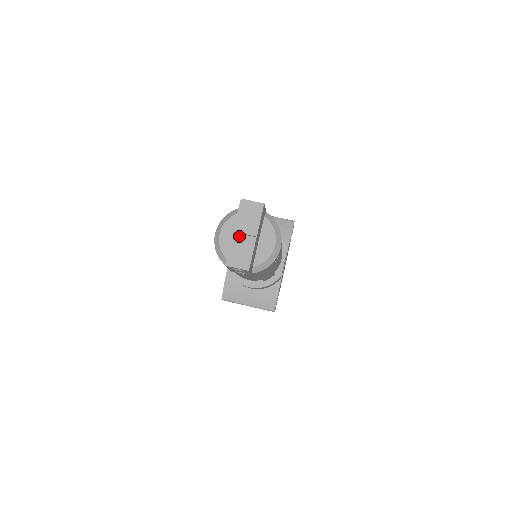
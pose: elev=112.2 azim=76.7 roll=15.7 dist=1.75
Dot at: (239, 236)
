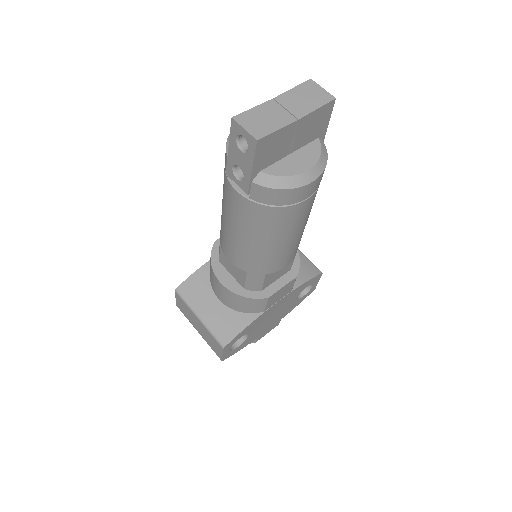
Dot at: (277, 106)
